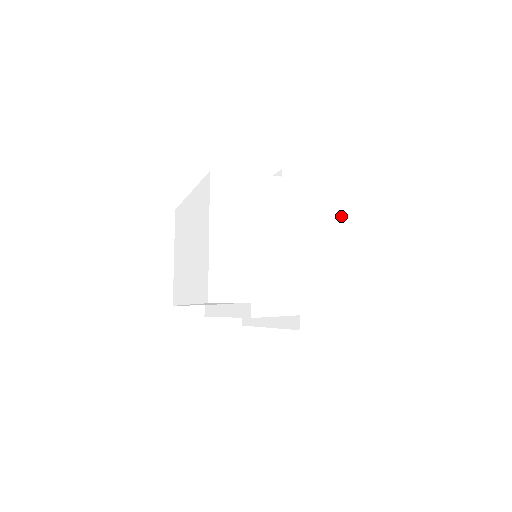
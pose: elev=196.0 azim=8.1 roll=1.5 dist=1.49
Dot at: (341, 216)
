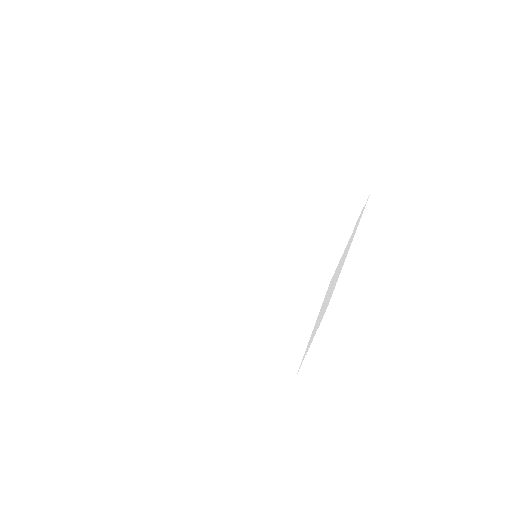
Dot at: occluded
